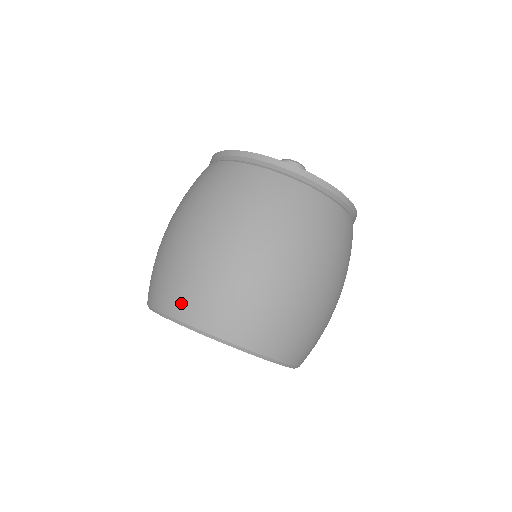
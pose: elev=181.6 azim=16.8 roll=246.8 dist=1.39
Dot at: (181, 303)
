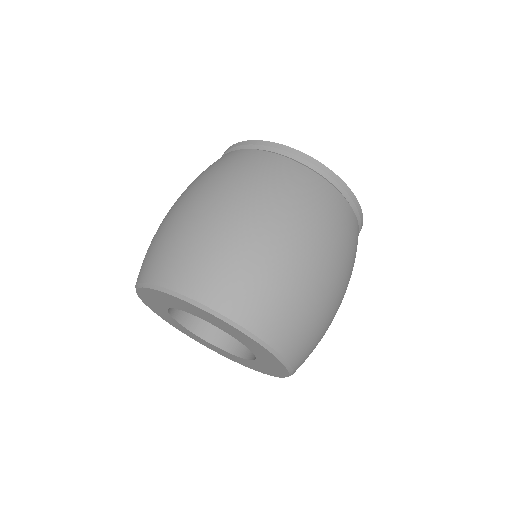
Dot at: (160, 267)
